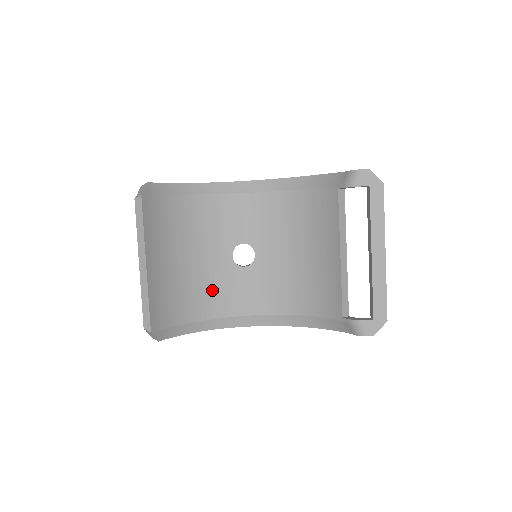
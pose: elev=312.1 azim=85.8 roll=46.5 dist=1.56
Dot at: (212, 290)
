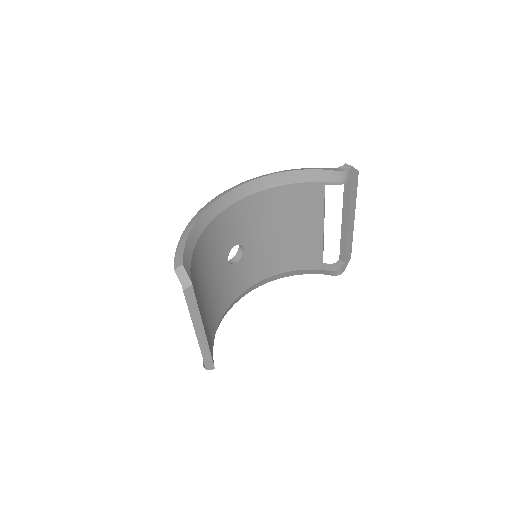
Dot at: (220, 296)
